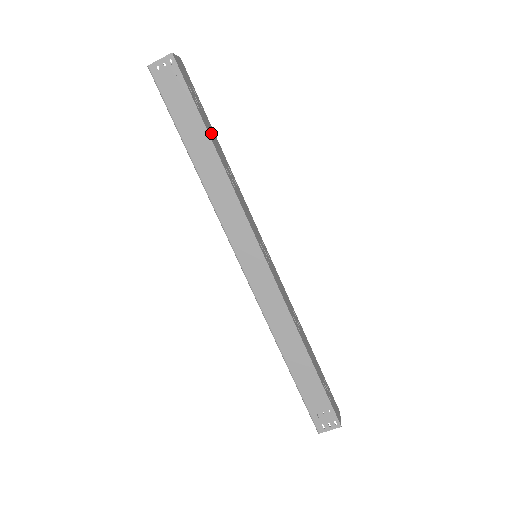
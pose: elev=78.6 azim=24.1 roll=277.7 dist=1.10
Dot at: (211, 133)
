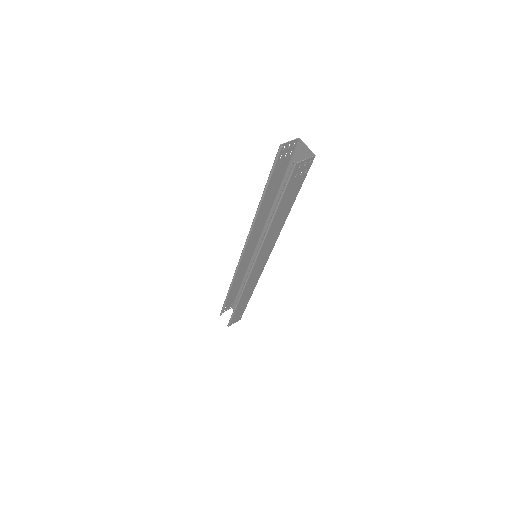
Dot at: occluded
